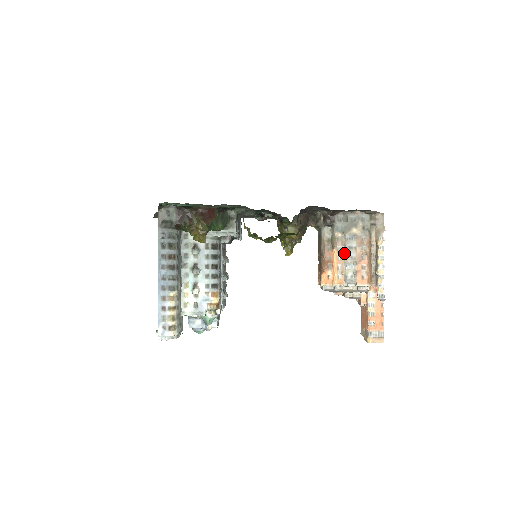
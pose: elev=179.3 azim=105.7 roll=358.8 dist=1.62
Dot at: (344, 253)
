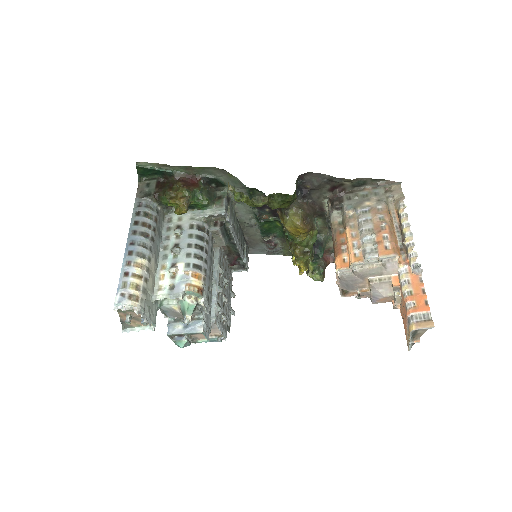
Dot at: (358, 228)
